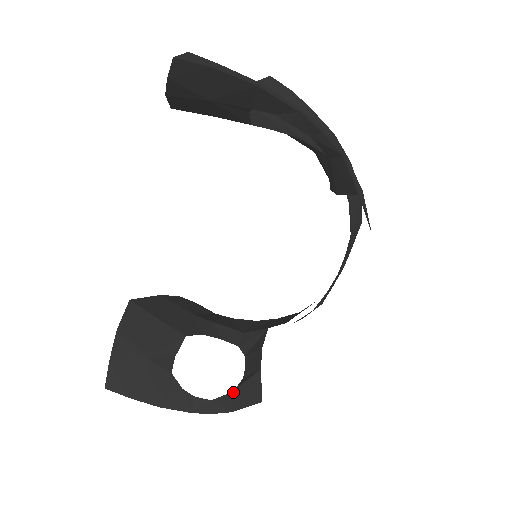
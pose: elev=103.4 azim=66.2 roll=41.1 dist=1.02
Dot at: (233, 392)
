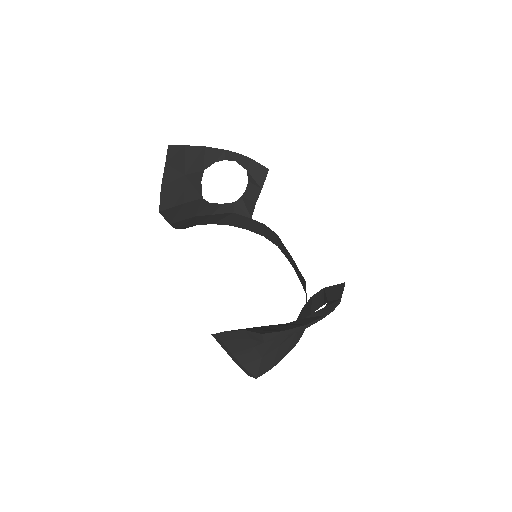
Dot at: (328, 301)
